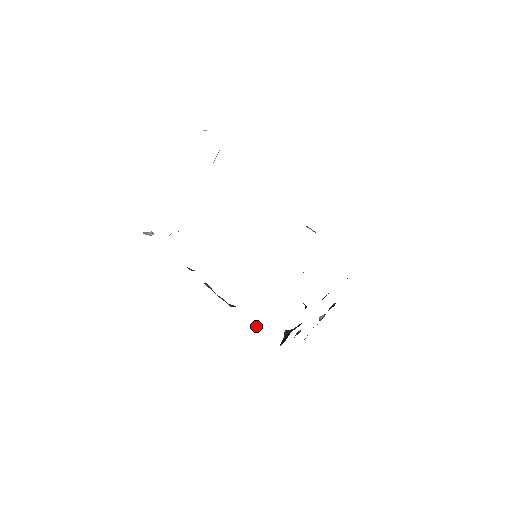
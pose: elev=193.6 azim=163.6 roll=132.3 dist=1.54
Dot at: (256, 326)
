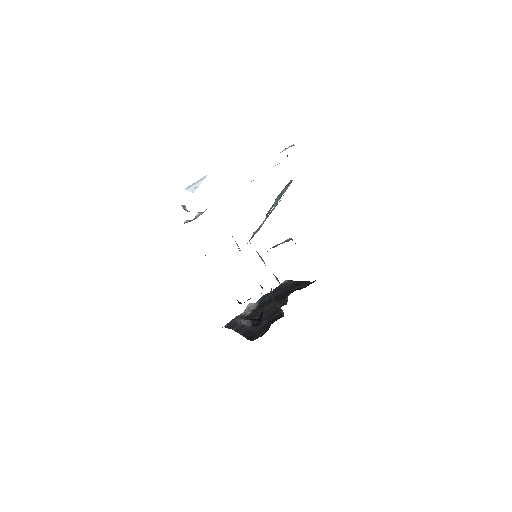
Dot at: (247, 322)
